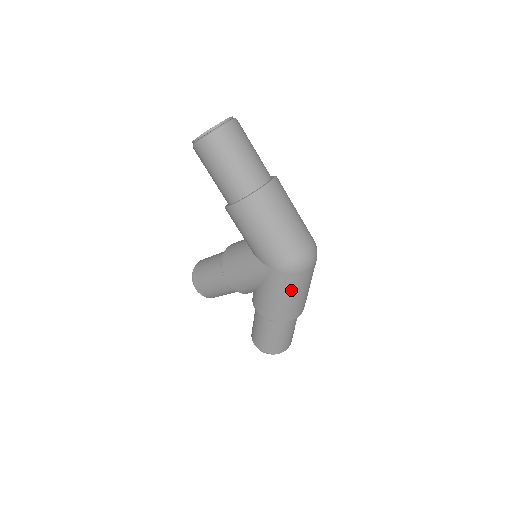
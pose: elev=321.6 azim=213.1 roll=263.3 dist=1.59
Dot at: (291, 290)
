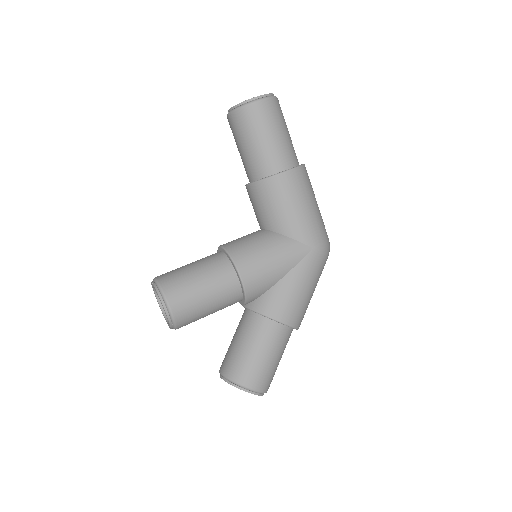
Dot at: (317, 279)
